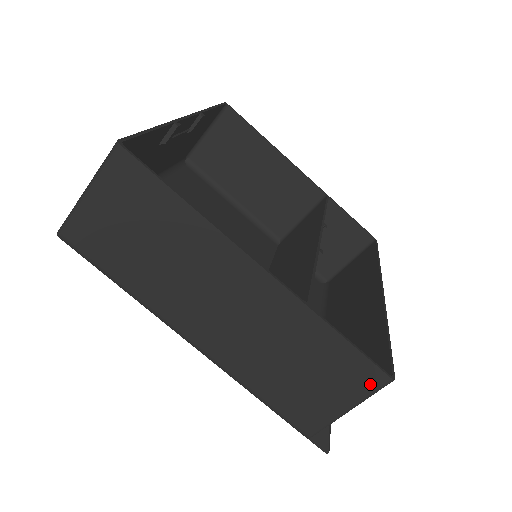
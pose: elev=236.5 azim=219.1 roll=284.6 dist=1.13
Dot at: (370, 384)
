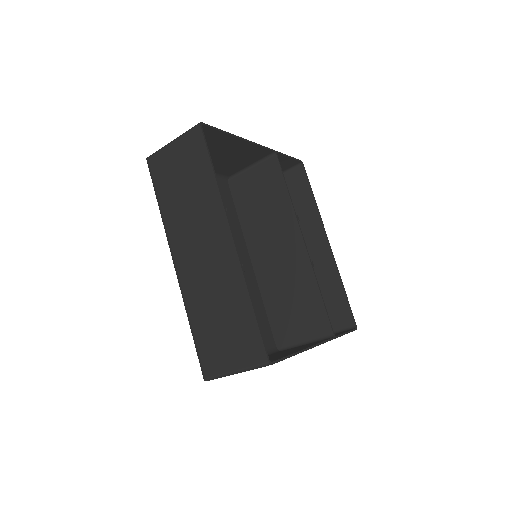
Dot at: occluded
